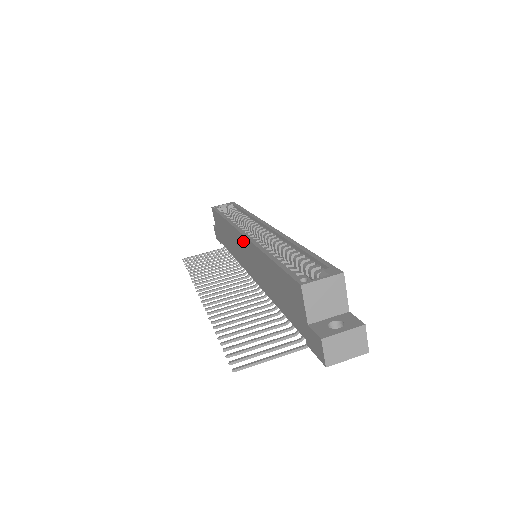
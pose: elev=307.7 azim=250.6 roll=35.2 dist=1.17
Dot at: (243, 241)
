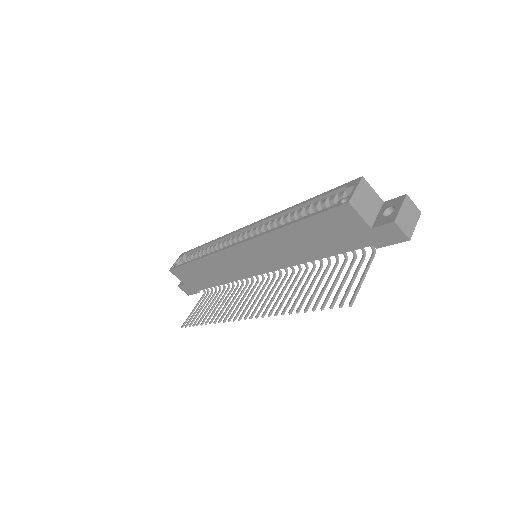
Dot at: (241, 250)
